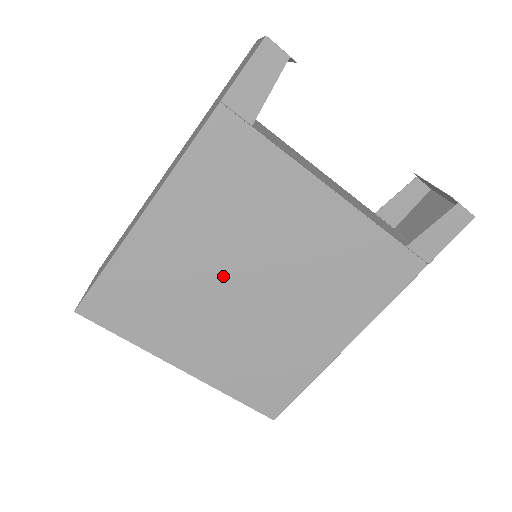
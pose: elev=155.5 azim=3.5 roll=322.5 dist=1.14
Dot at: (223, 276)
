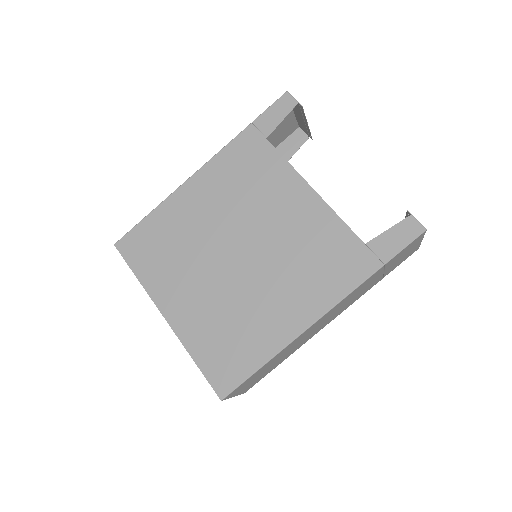
Dot at: (220, 239)
